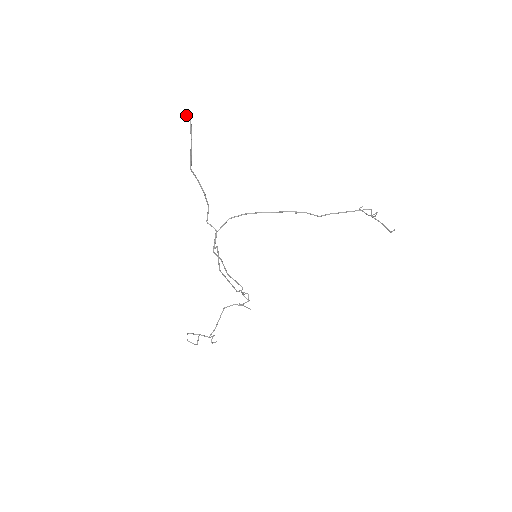
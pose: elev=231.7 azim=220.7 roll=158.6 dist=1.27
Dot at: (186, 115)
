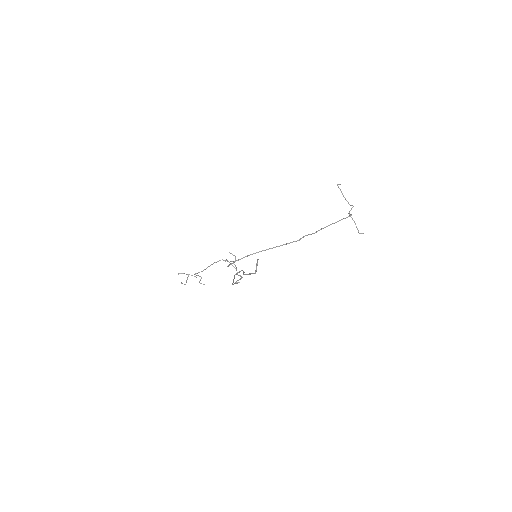
Dot at: (257, 263)
